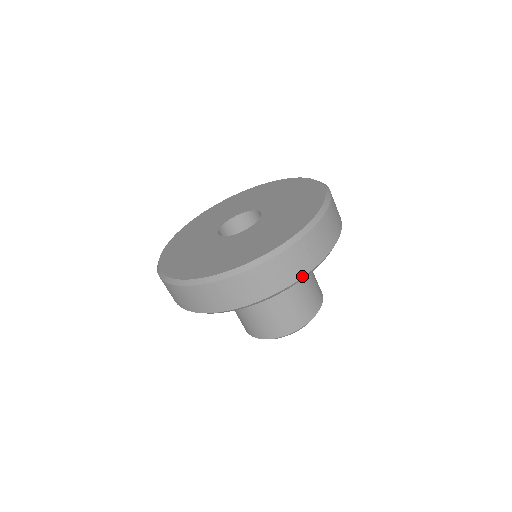
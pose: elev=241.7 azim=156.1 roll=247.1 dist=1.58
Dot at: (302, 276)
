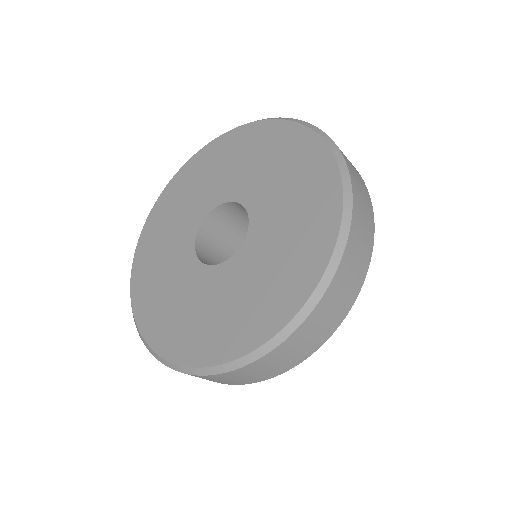
Dot at: (321, 344)
